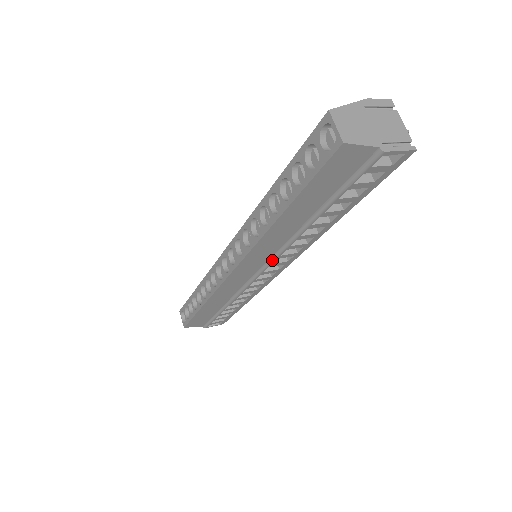
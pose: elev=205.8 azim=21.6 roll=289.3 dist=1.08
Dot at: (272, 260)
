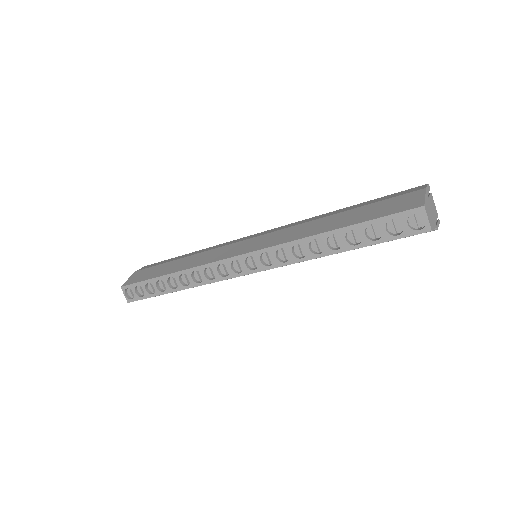
Dot at: occluded
